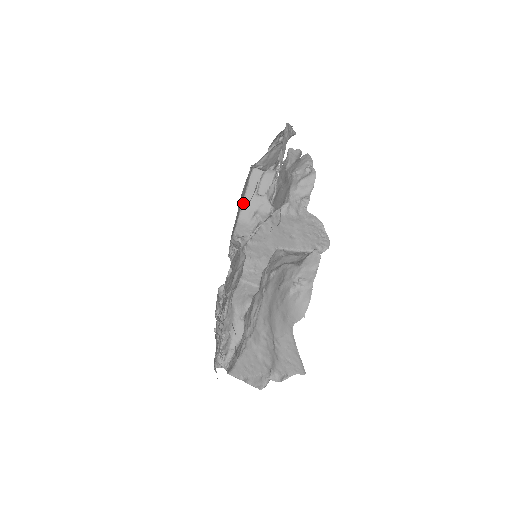
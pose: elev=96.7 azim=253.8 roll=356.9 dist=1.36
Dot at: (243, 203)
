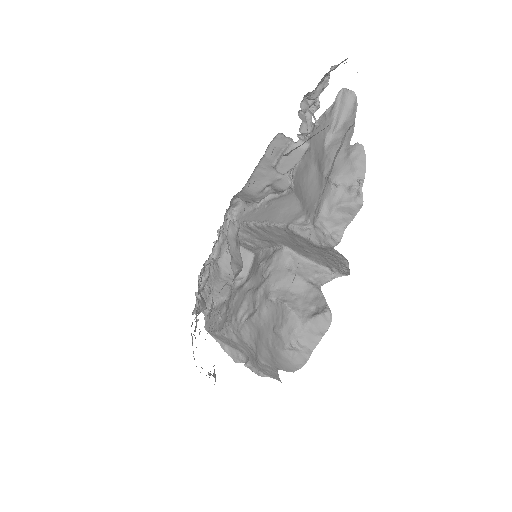
Dot at: (253, 173)
